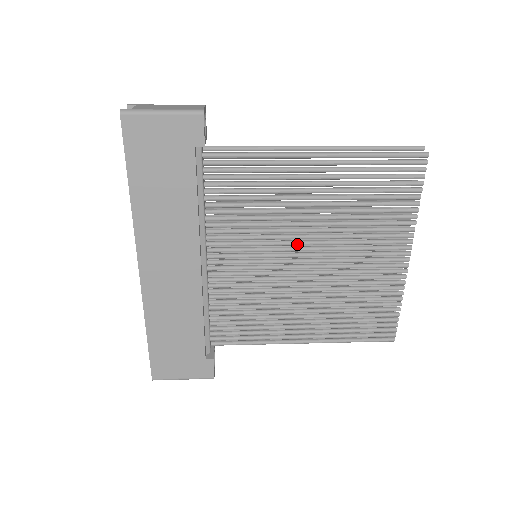
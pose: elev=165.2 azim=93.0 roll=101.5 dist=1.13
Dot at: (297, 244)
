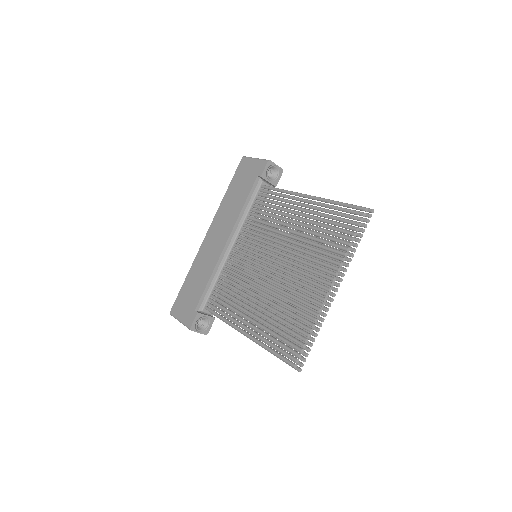
Dot at: (274, 251)
